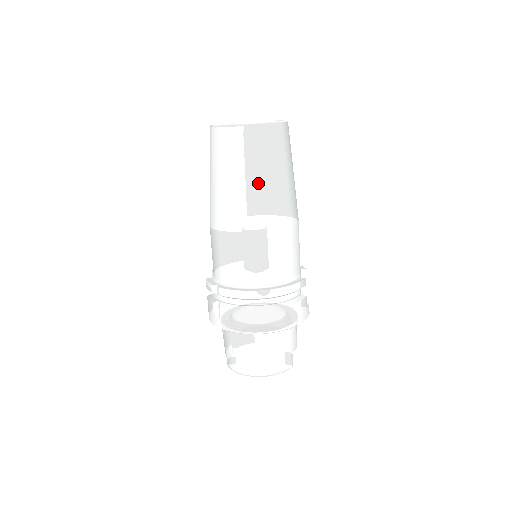
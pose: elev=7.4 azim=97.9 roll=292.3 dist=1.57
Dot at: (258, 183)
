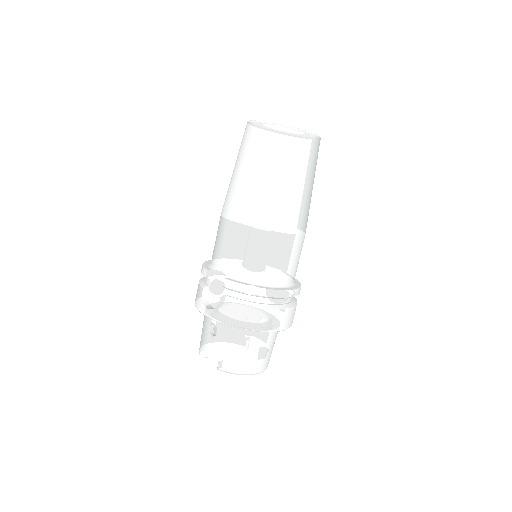
Dot at: (309, 191)
